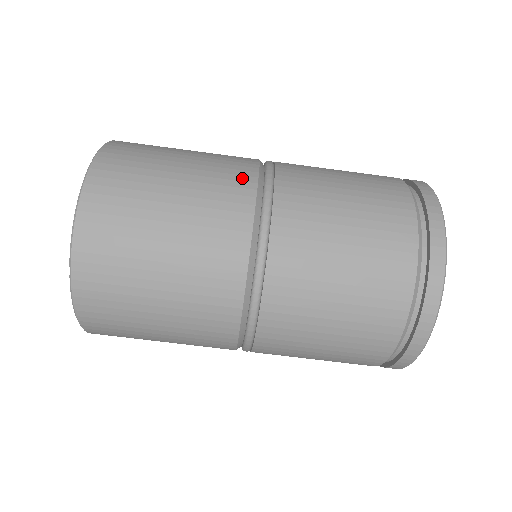
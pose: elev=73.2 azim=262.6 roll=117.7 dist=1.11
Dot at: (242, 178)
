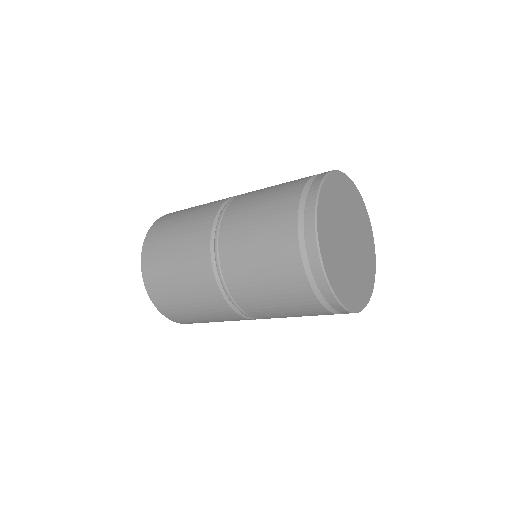
Dot at: (209, 284)
